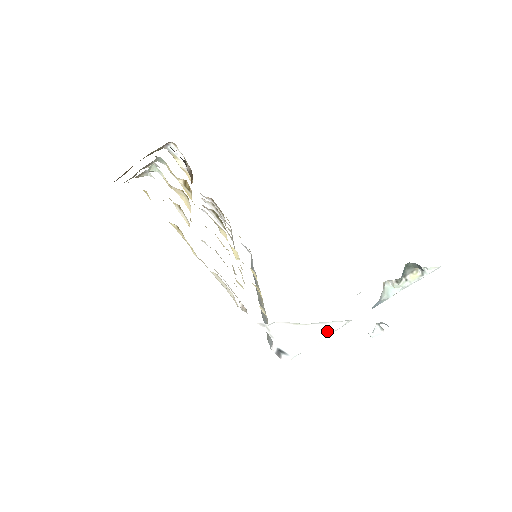
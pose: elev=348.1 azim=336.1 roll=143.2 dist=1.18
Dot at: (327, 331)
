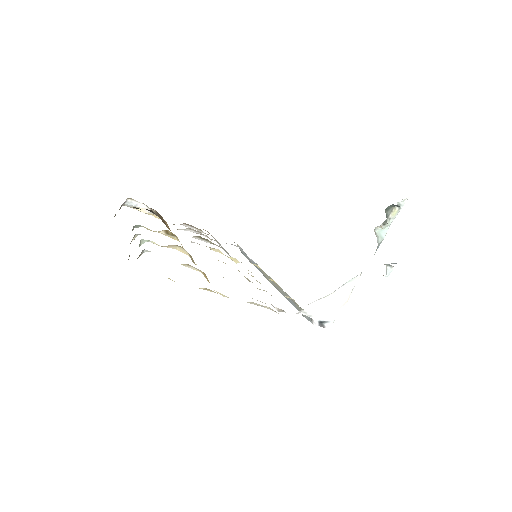
Dot at: (349, 289)
